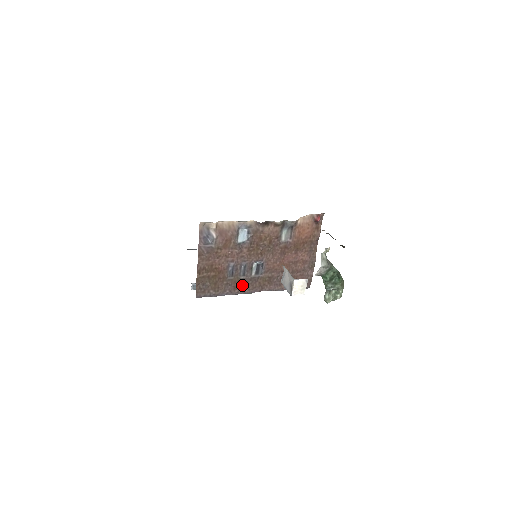
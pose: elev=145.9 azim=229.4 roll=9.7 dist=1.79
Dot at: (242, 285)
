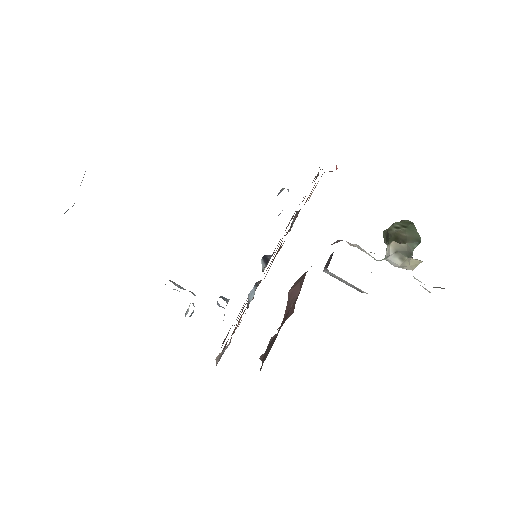
Dot at: occluded
